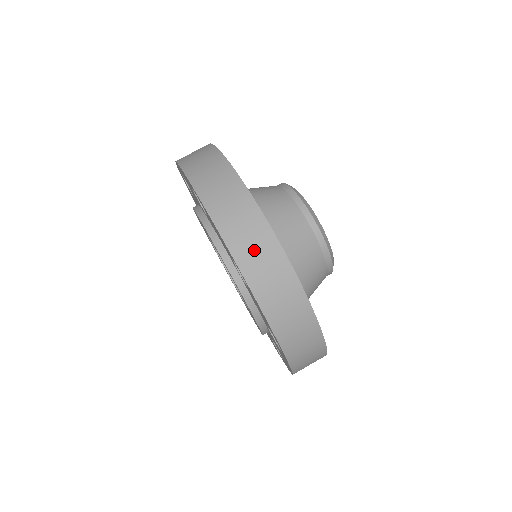
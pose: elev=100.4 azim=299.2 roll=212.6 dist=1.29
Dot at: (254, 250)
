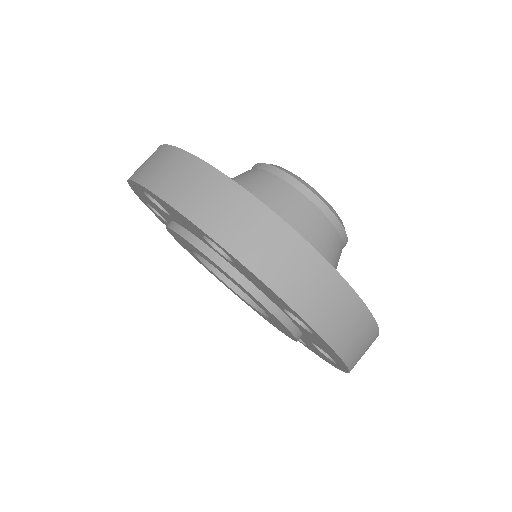
Dot at: (326, 305)
